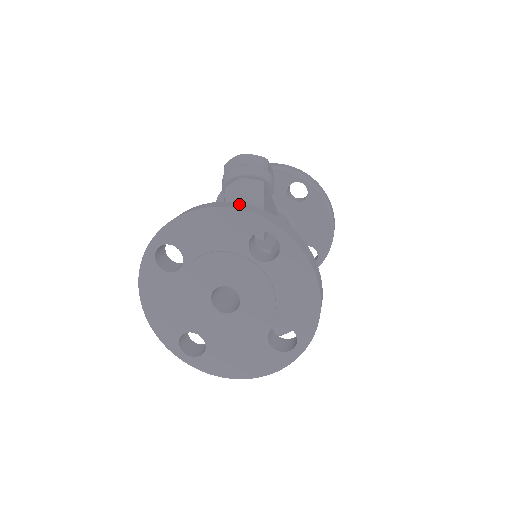
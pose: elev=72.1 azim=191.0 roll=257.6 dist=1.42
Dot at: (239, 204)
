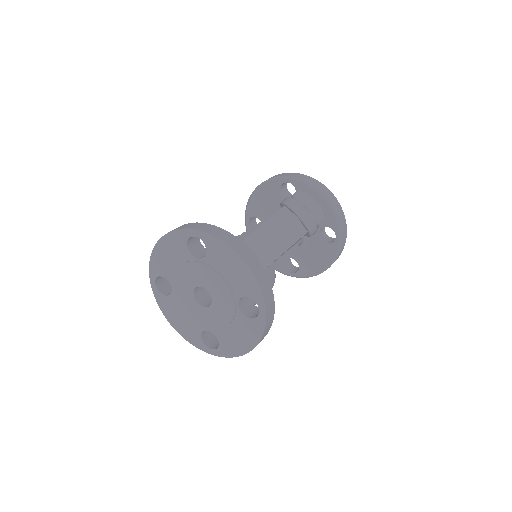
Dot at: (263, 273)
